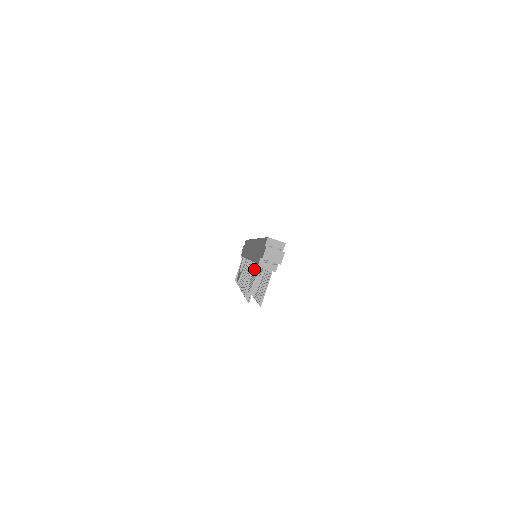
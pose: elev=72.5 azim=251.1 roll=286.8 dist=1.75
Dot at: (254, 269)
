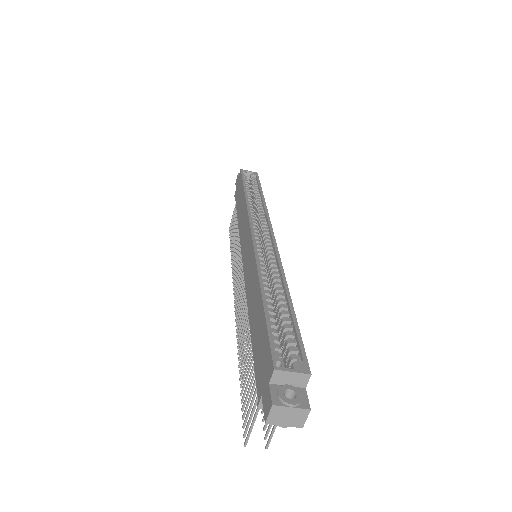
Dot at: (252, 357)
